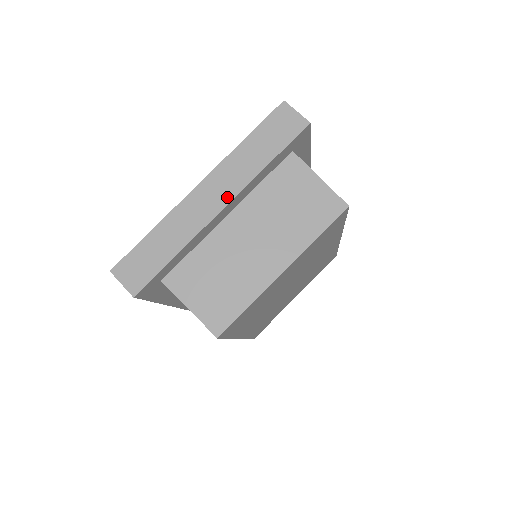
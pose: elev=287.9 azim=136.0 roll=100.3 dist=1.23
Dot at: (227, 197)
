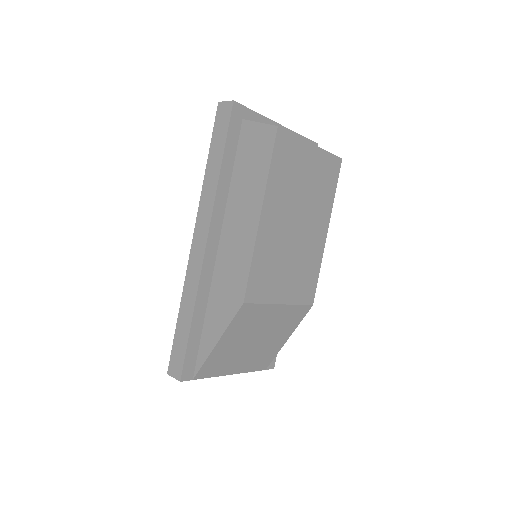
Dot at: (282, 127)
